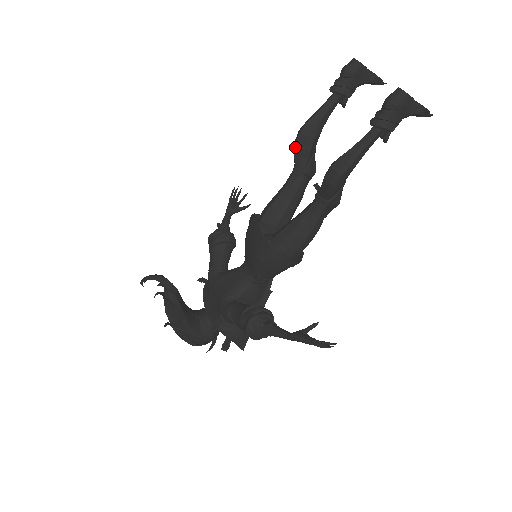
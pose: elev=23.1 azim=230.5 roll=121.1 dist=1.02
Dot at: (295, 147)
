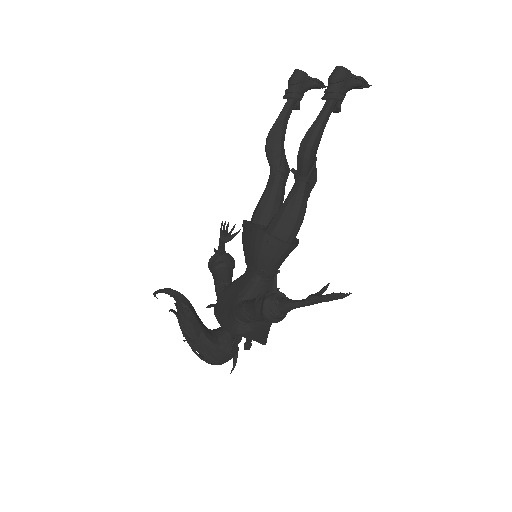
Dot at: (267, 151)
